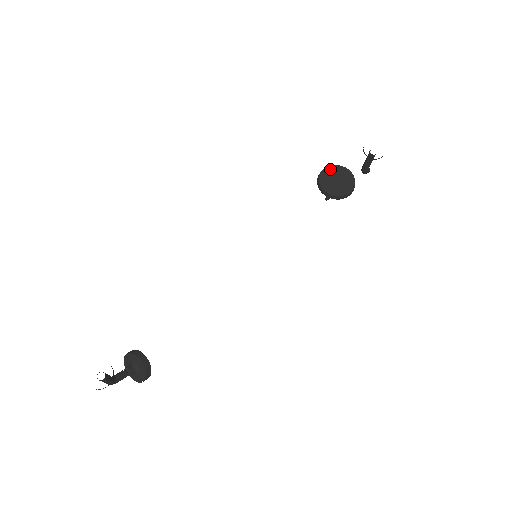
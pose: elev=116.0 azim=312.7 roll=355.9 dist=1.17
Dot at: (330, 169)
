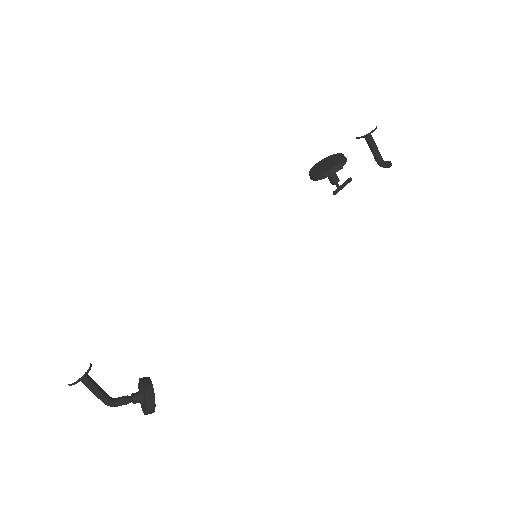
Dot at: (321, 162)
